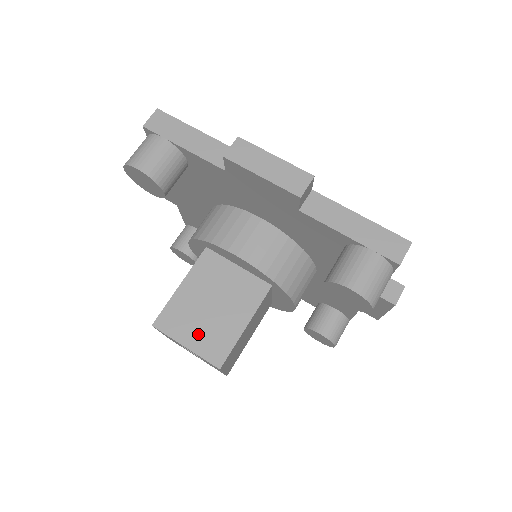
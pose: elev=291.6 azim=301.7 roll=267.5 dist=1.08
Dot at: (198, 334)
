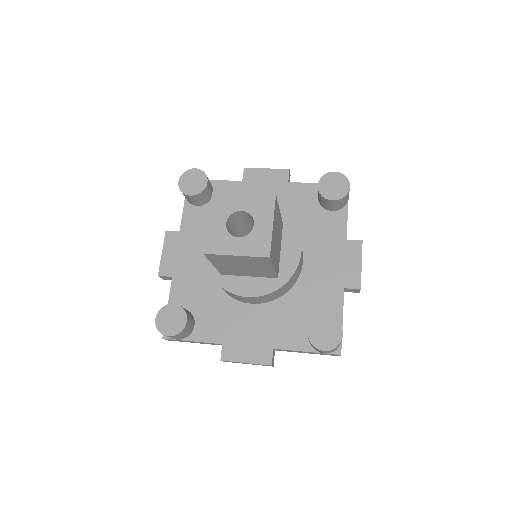
Dot at: occluded
